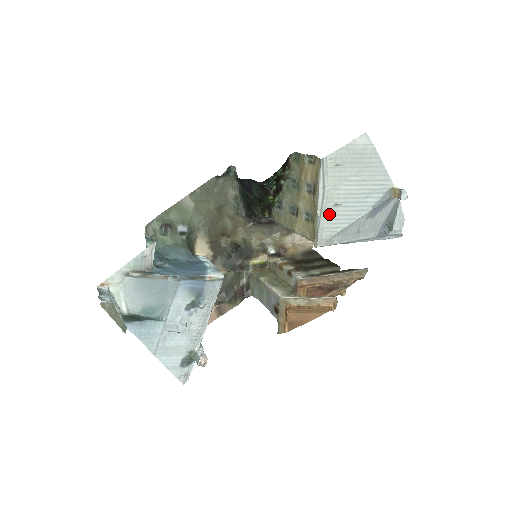
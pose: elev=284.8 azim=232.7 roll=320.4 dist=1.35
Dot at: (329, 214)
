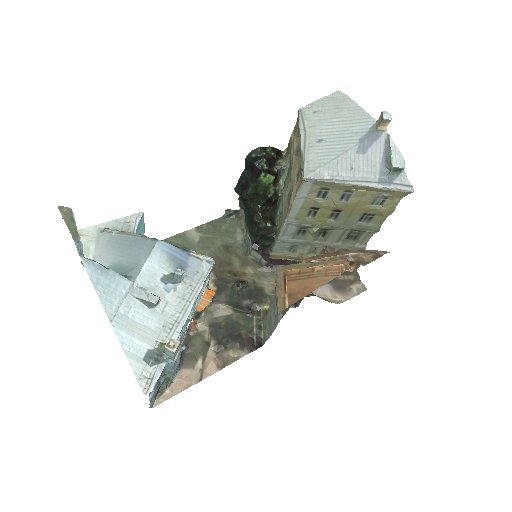
Dot at: (313, 149)
